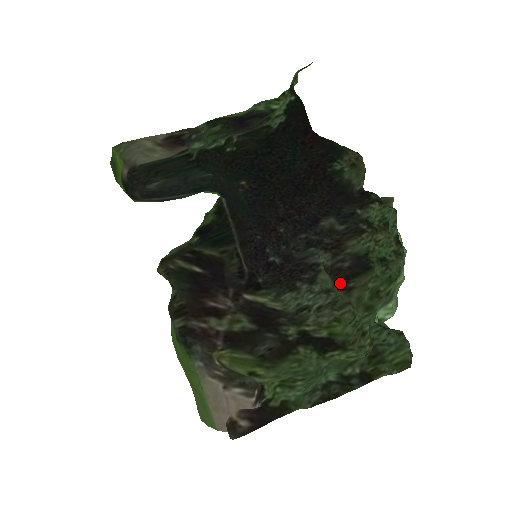
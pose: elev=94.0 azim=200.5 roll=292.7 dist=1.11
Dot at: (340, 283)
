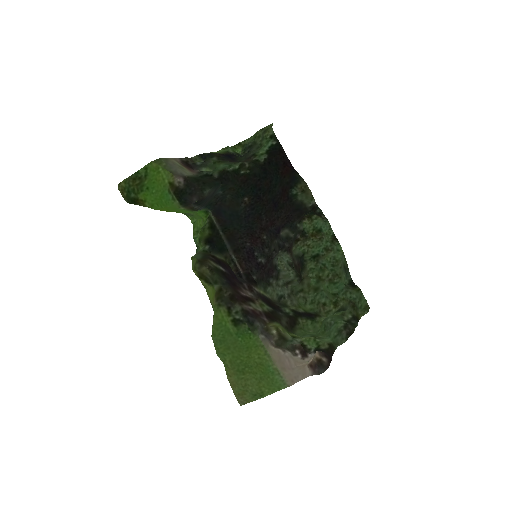
Dot at: (299, 274)
